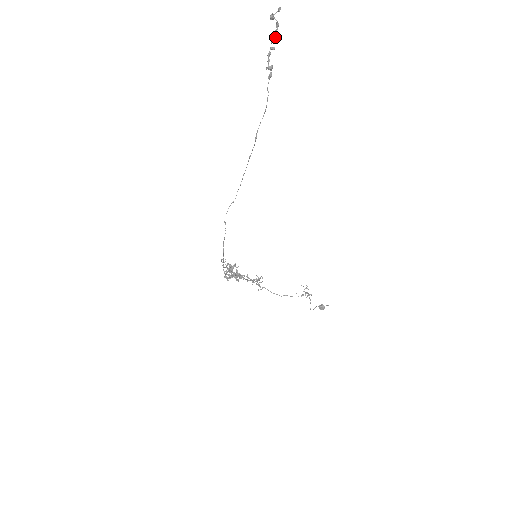
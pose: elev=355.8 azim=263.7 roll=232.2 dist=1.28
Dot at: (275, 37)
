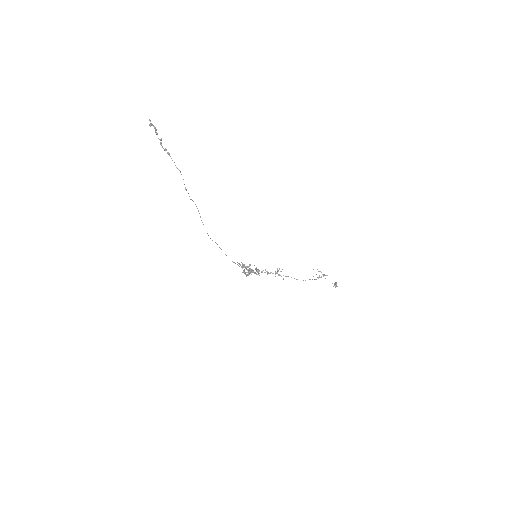
Dot at: (157, 134)
